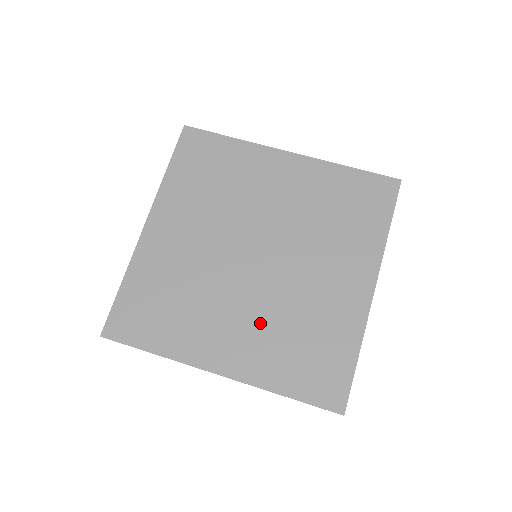
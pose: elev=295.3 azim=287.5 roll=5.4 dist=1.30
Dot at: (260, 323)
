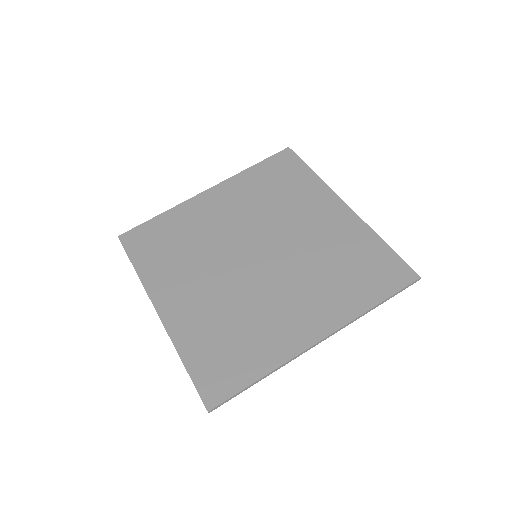
Dot at: (307, 285)
